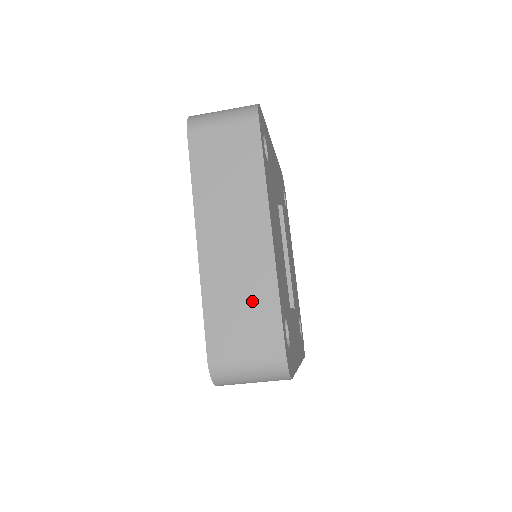
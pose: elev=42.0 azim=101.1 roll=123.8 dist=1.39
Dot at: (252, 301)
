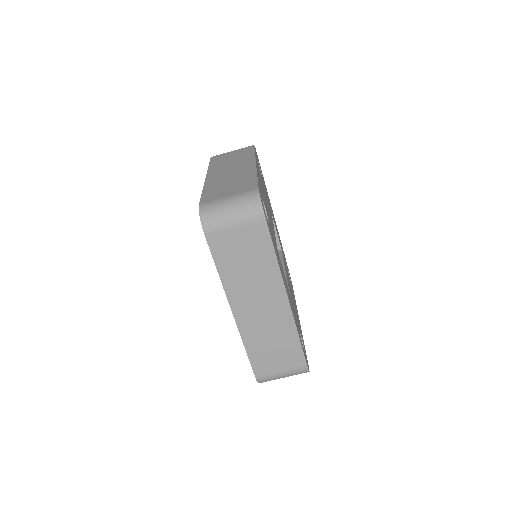
Dot at: (238, 181)
